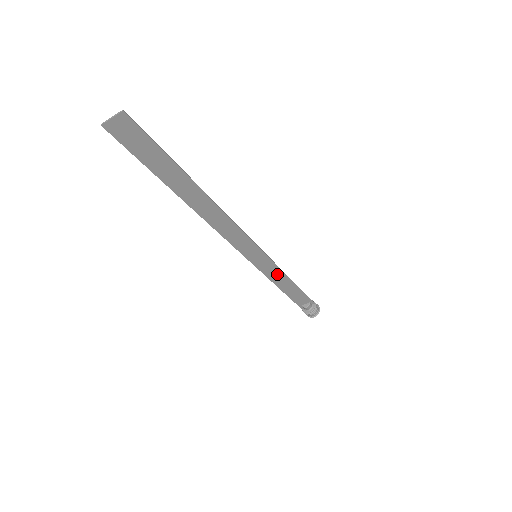
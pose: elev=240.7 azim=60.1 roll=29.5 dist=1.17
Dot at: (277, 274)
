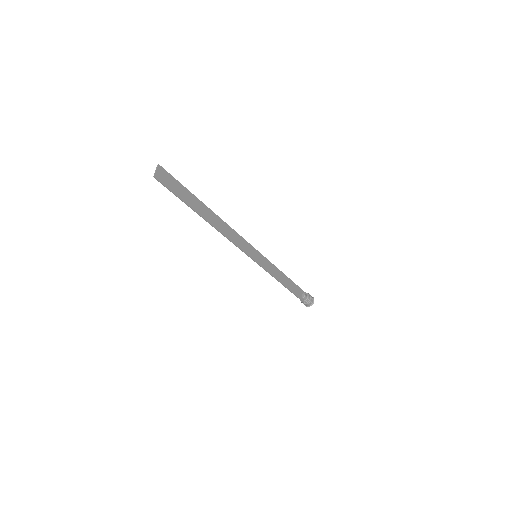
Dot at: (273, 270)
